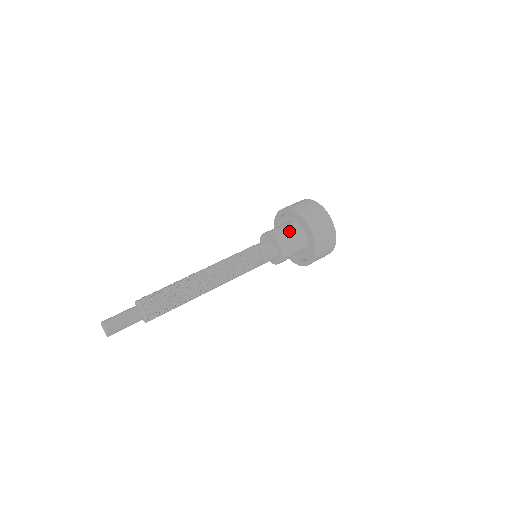
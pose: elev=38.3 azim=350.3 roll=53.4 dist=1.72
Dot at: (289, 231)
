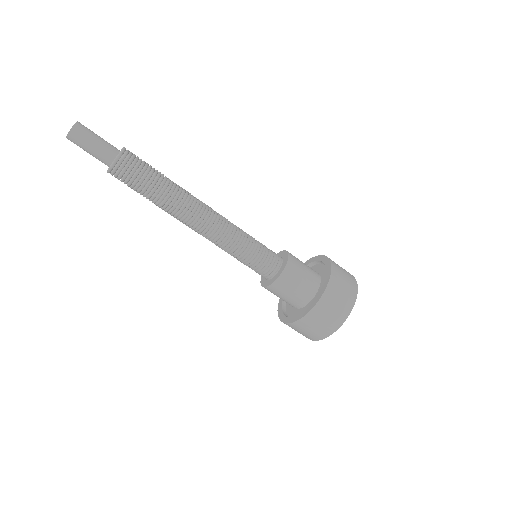
Dot at: (306, 265)
